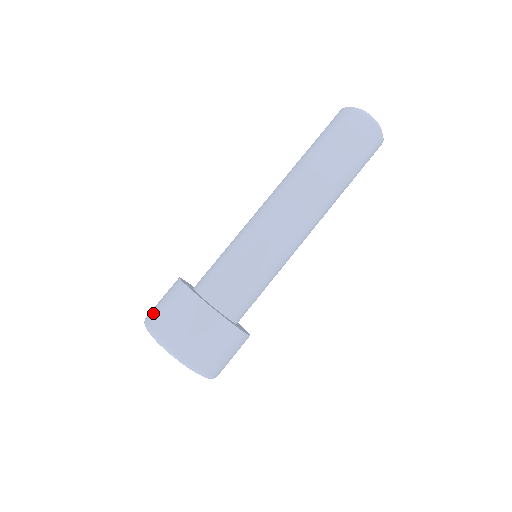
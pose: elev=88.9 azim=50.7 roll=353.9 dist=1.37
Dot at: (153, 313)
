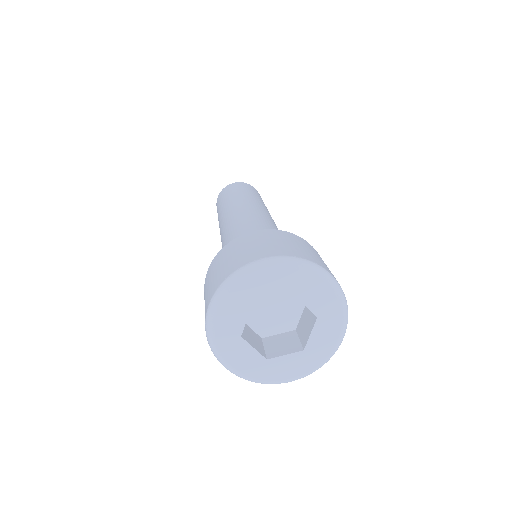
Dot at: (205, 304)
